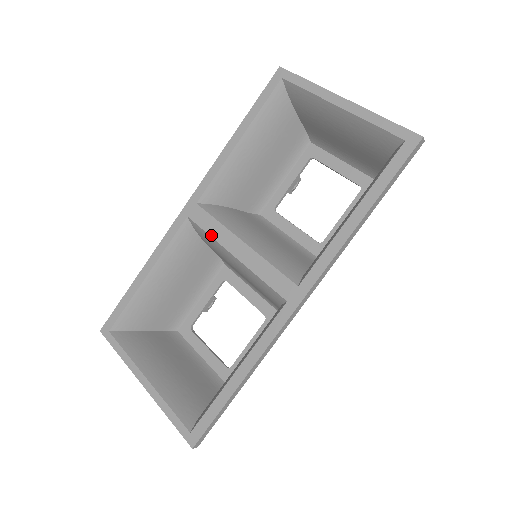
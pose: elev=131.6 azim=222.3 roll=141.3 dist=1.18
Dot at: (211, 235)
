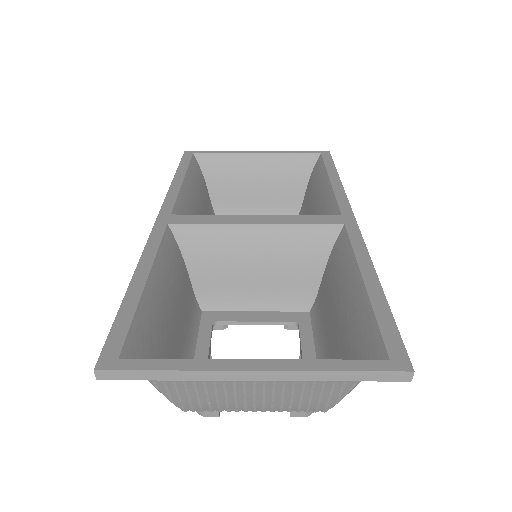
Dot at: (214, 223)
